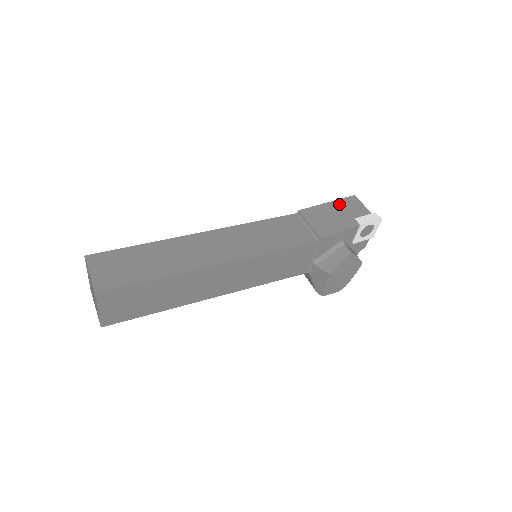
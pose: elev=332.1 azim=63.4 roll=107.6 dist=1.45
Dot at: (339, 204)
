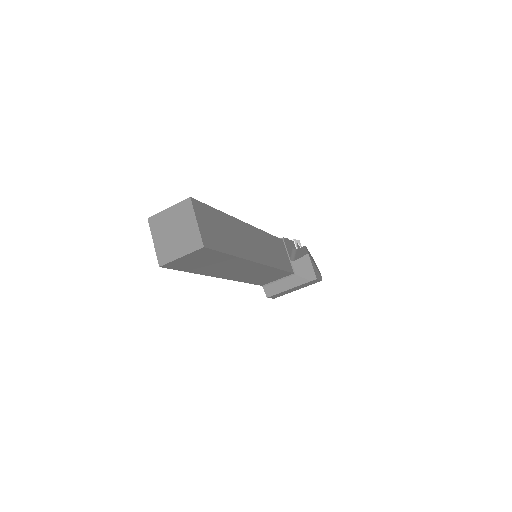
Dot at: occluded
